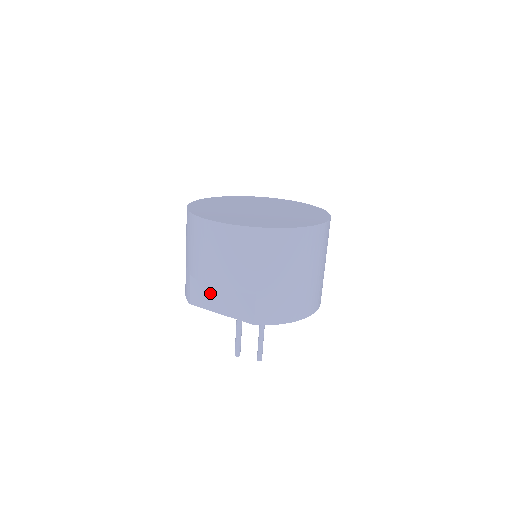
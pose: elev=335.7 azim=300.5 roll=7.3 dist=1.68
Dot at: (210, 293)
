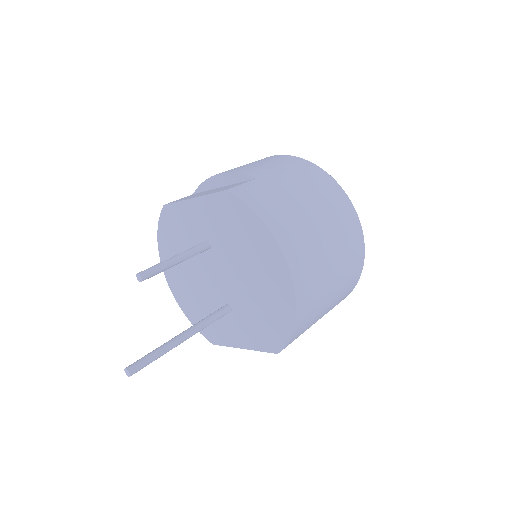
Dot at: occluded
